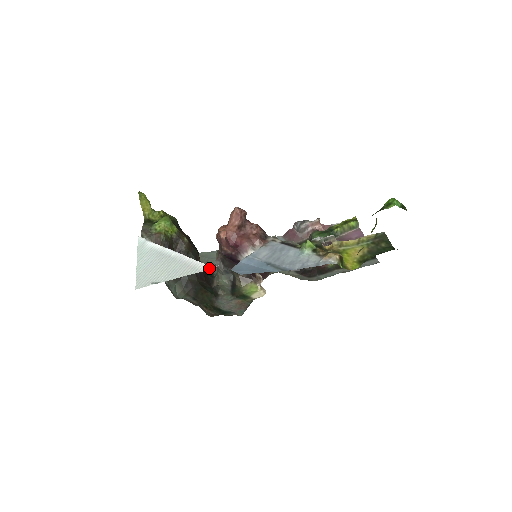
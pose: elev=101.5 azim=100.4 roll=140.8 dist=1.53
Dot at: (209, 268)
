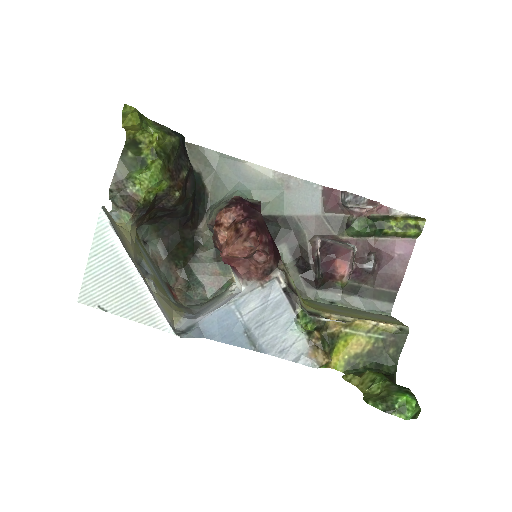
Dot at: (169, 331)
